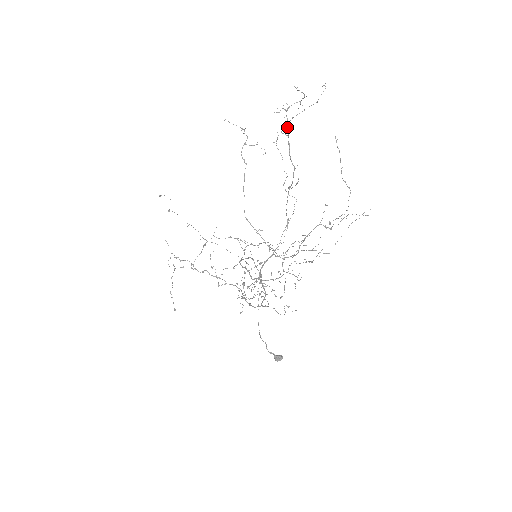
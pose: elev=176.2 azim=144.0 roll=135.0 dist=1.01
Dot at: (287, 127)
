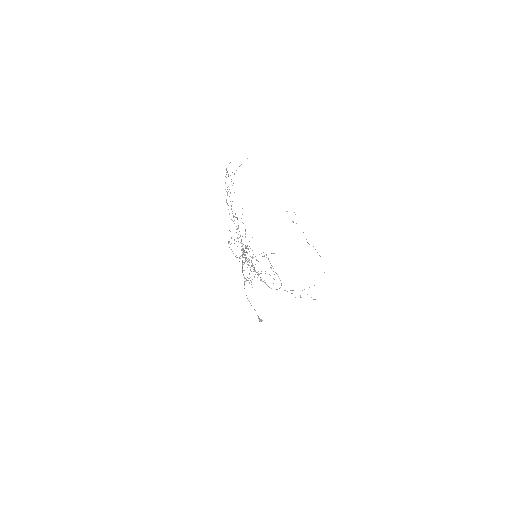
Dot at: occluded
